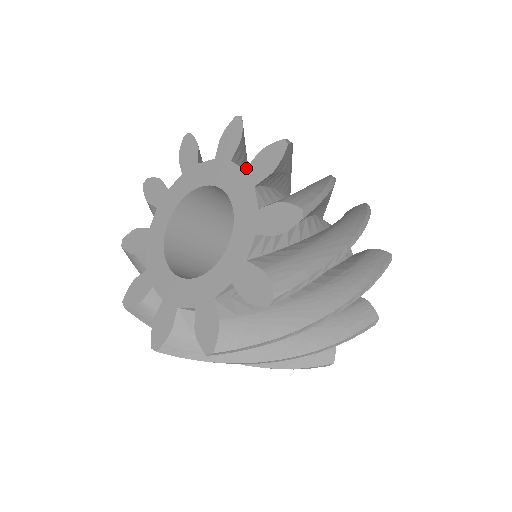
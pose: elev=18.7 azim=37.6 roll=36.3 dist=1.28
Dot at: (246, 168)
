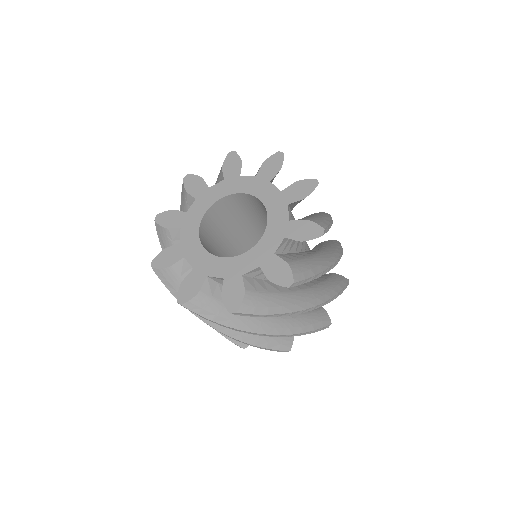
Dot at: (257, 175)
